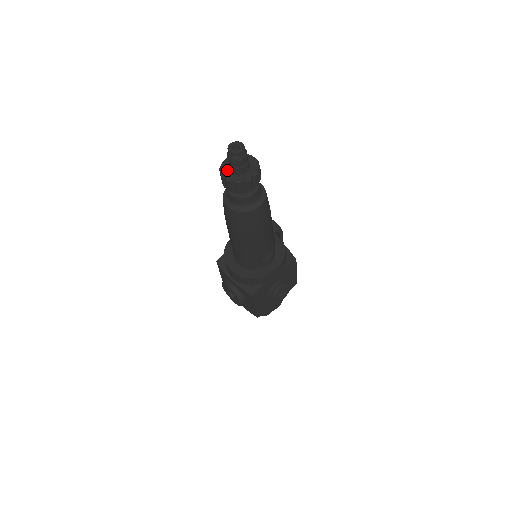
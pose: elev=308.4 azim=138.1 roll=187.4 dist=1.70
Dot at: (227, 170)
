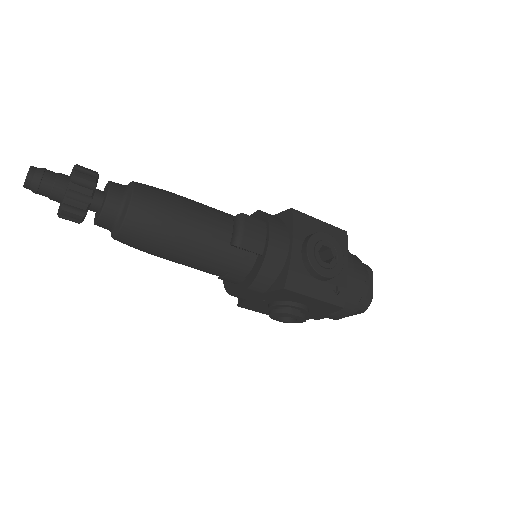
Dot at: occluded
